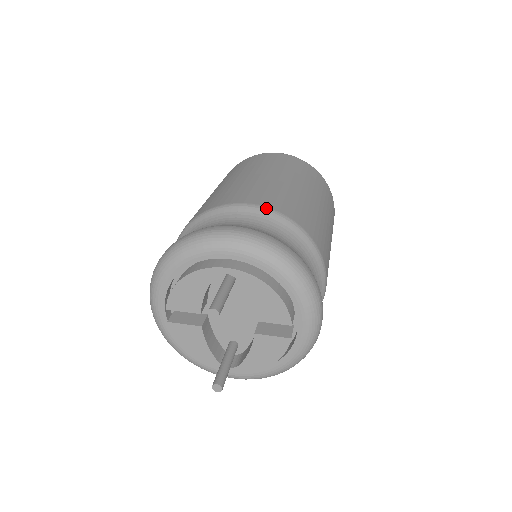
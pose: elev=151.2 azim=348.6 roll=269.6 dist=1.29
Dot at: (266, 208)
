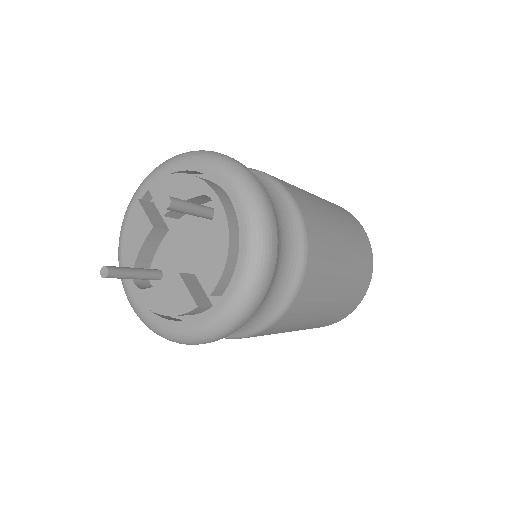
Dot at: (299, 210)
